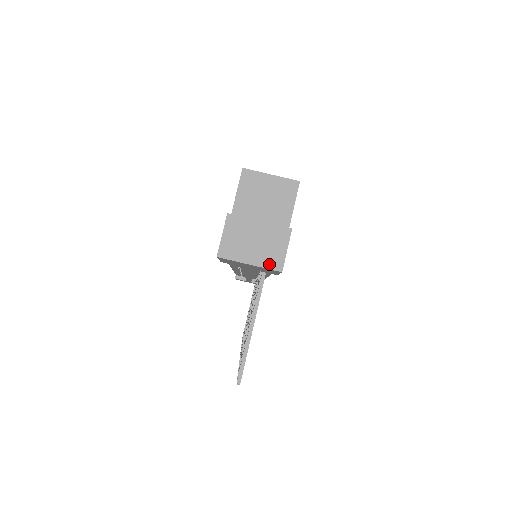
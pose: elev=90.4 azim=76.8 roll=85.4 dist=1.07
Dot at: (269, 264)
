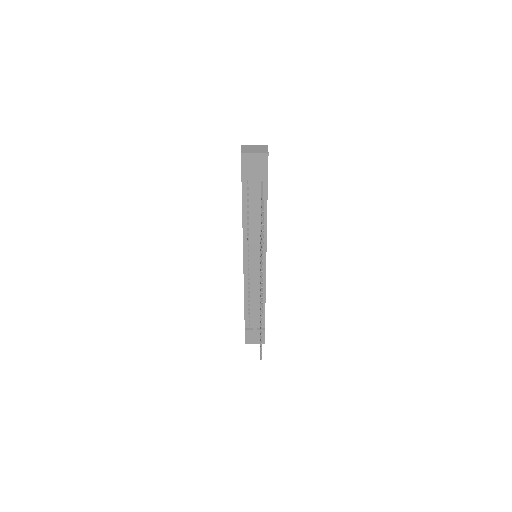
Dot at: (262, 152)
